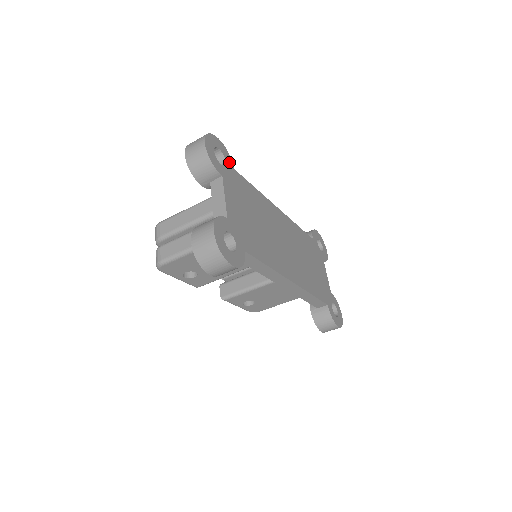
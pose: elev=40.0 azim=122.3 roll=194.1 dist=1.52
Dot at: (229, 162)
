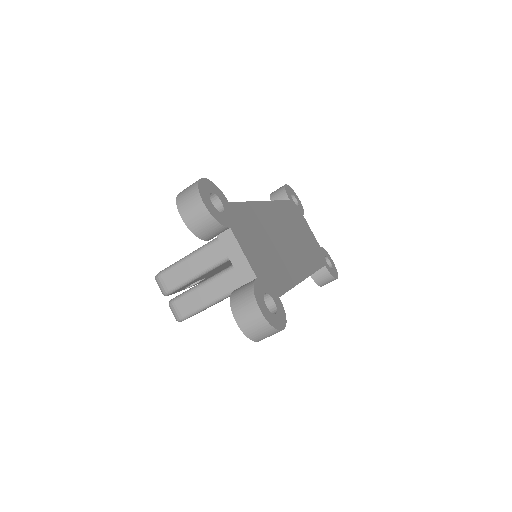
Dot at: (223, 199)
